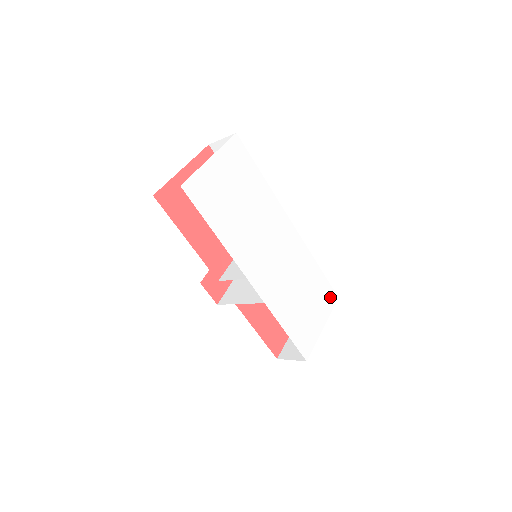
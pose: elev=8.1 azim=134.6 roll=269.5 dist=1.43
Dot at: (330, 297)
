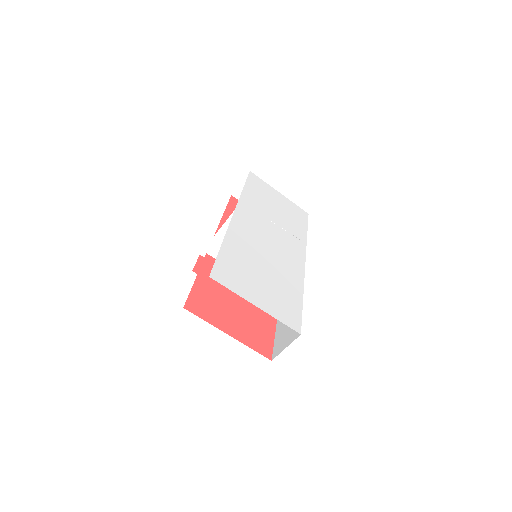
Dot at: (291, 319)
